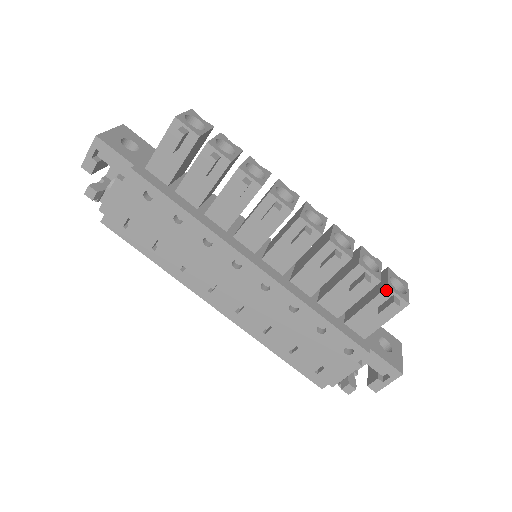
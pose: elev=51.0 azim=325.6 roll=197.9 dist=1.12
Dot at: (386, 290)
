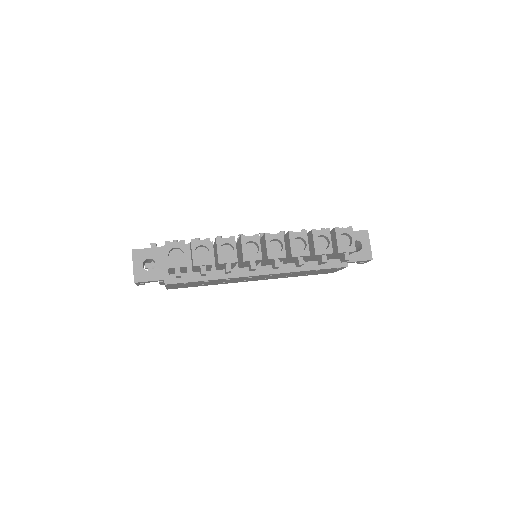
Dot at: (339, 253)
